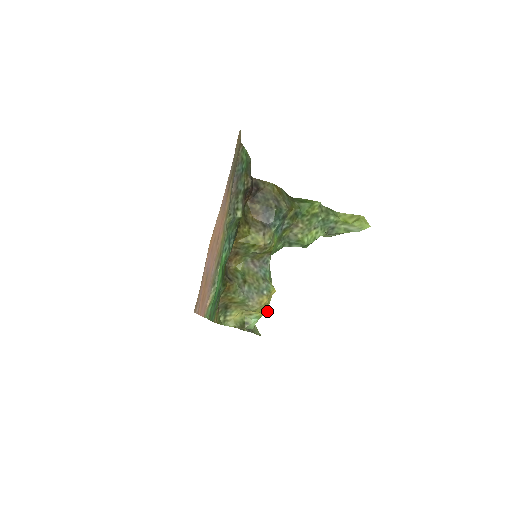
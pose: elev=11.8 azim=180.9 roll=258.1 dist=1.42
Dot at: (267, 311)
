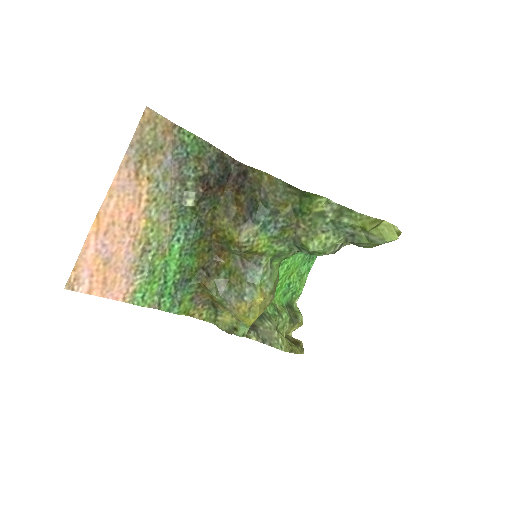
Dot at: (251, 321)
